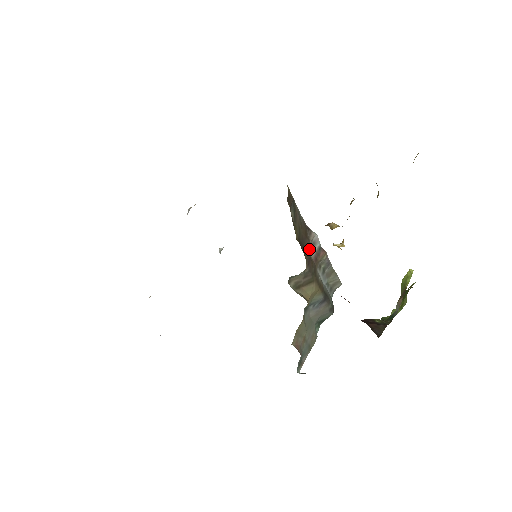
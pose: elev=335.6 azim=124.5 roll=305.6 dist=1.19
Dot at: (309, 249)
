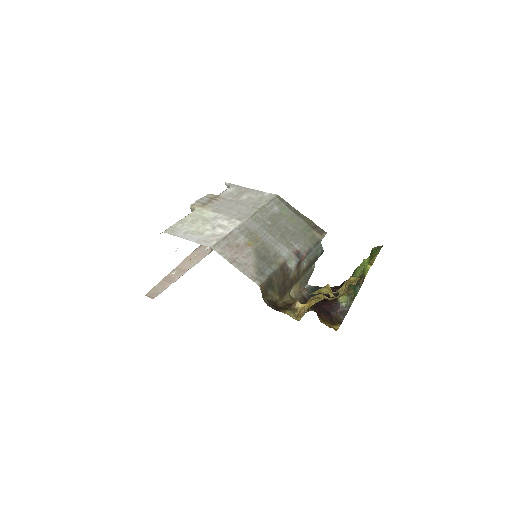
Dot at: (290, 273)
